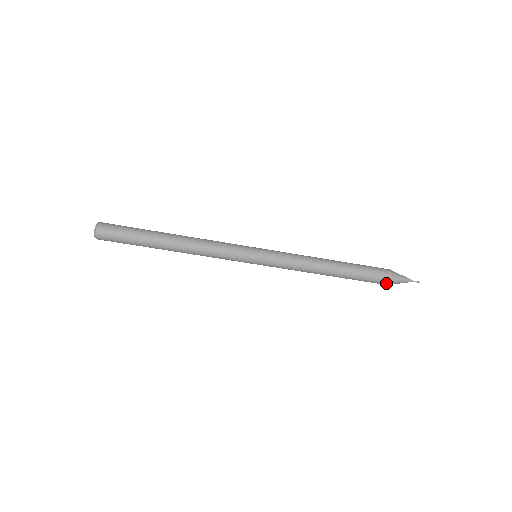
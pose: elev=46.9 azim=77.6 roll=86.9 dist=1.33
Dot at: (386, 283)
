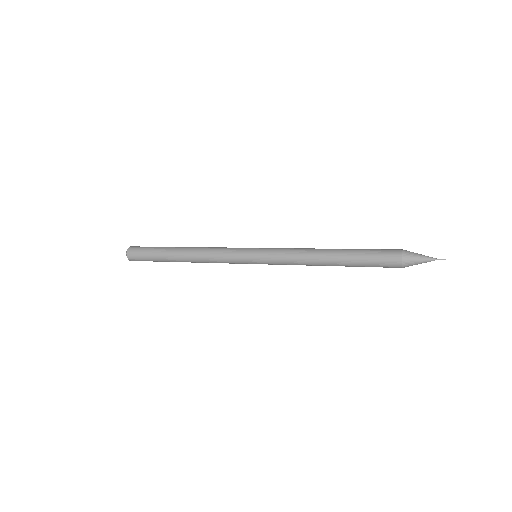
Dot at: occluded
